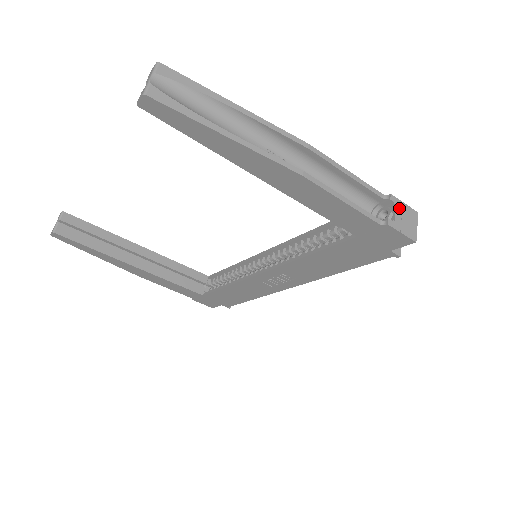
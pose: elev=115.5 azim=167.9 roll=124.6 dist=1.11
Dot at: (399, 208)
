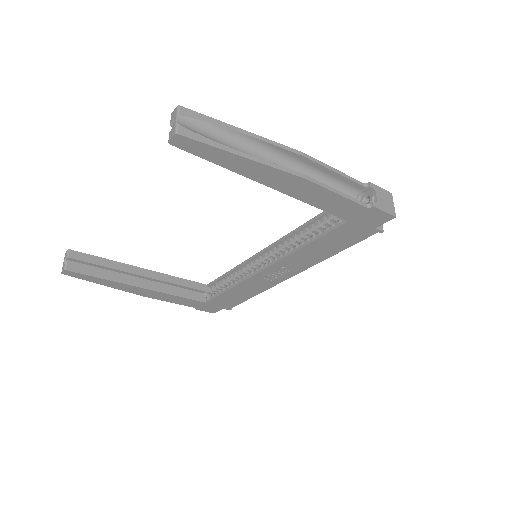
Dot at: (378, 192)
